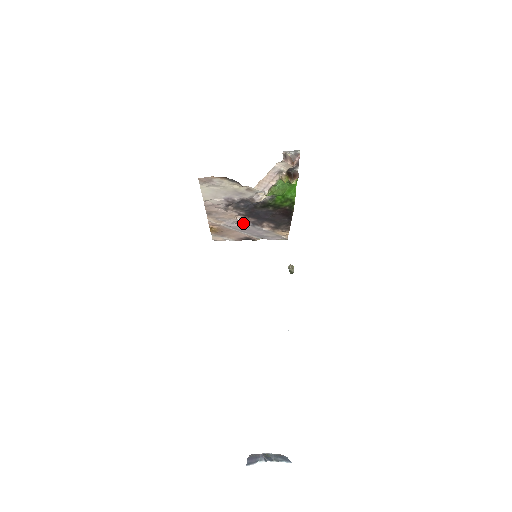
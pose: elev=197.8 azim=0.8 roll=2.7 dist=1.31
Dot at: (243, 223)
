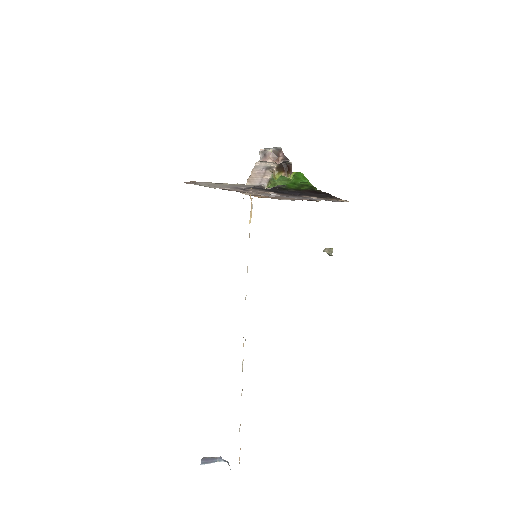
Dot at: (282, 195)
